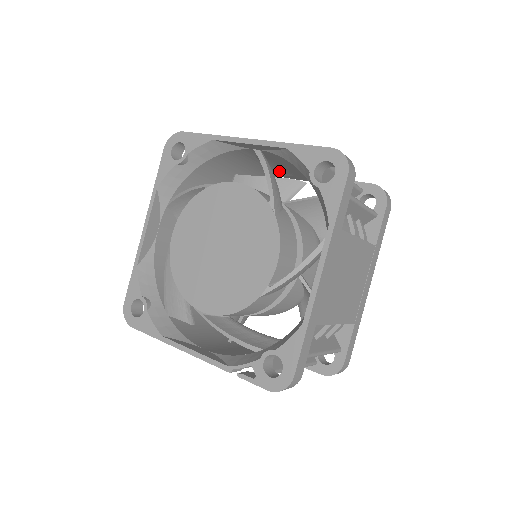
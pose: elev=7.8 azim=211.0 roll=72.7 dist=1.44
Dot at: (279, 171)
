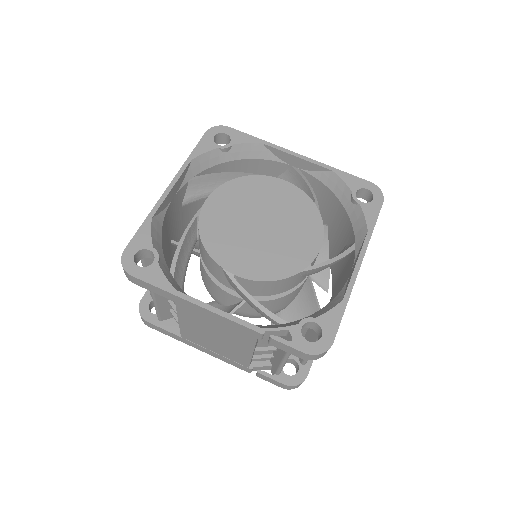
Dot at: occluded
